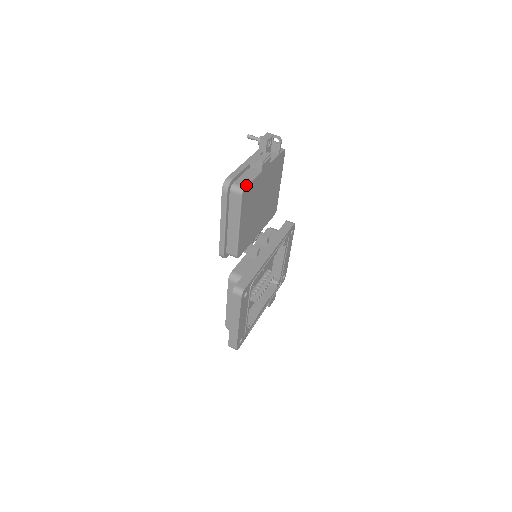
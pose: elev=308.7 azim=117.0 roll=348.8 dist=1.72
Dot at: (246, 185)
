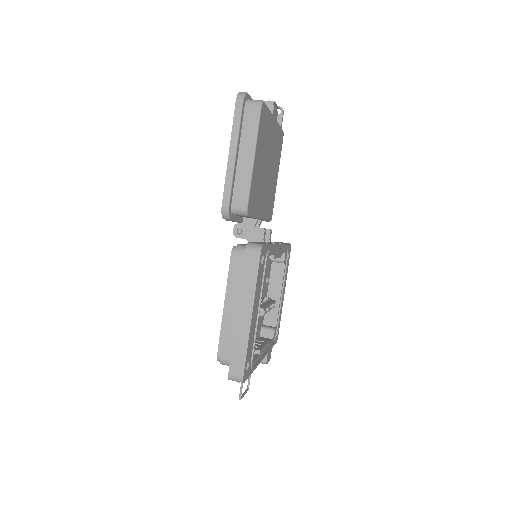
Dot at: (264, 102)
